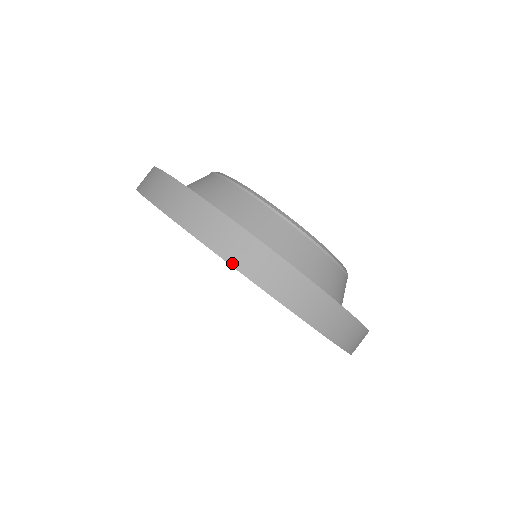
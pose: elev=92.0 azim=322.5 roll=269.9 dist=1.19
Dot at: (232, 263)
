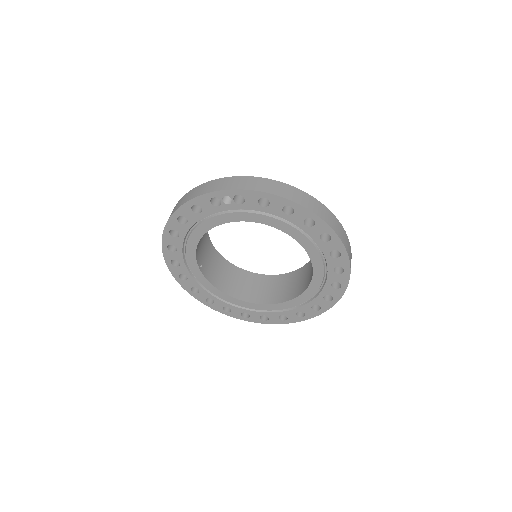
Dot at: (217, 190)
